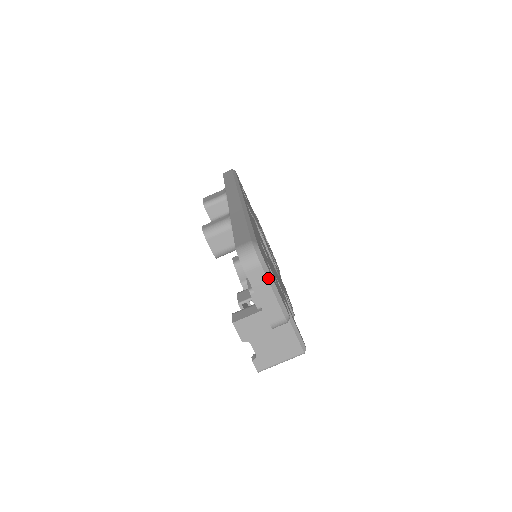
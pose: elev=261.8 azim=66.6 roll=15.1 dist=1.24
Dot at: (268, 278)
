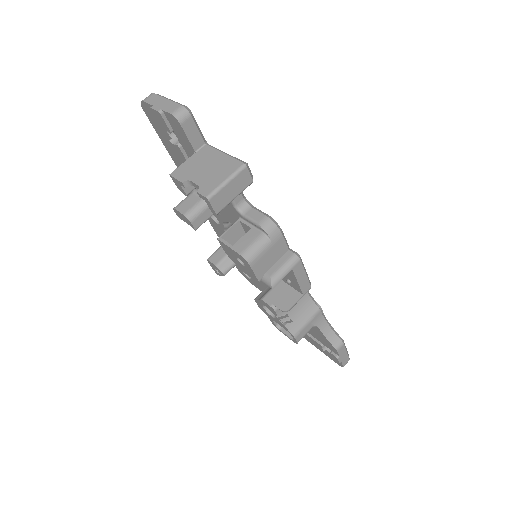
Dot at: (161, 96)
